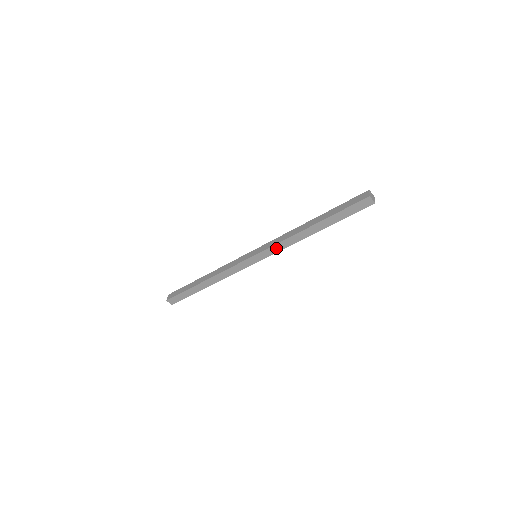
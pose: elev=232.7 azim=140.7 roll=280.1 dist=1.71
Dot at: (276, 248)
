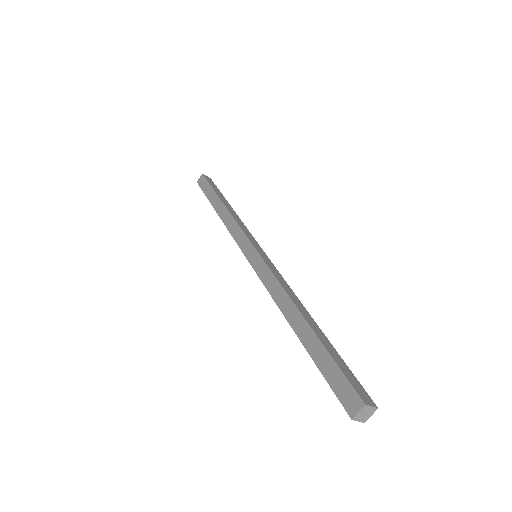
Dot at: occluded
